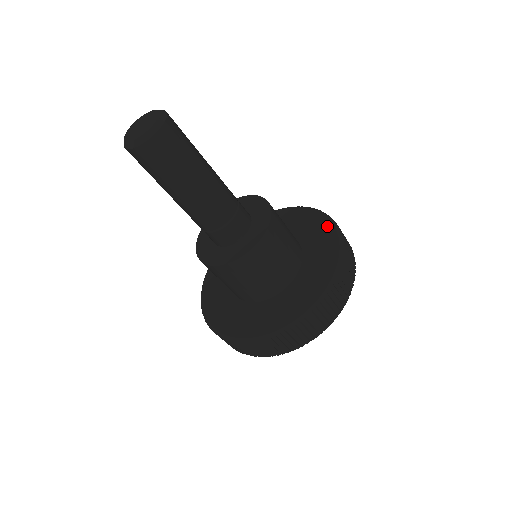
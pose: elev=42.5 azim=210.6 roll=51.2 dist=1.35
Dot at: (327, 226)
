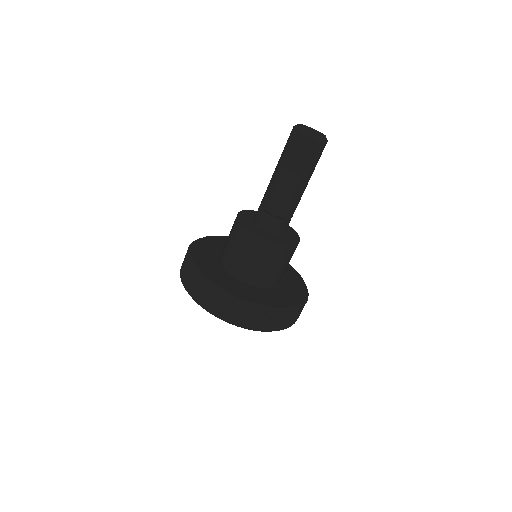
Dot at: (303, 286)
